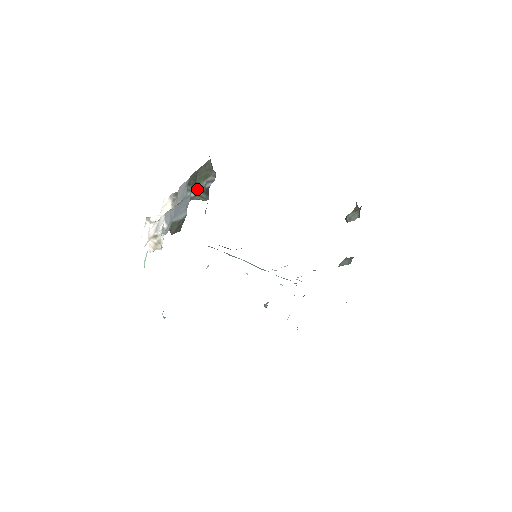
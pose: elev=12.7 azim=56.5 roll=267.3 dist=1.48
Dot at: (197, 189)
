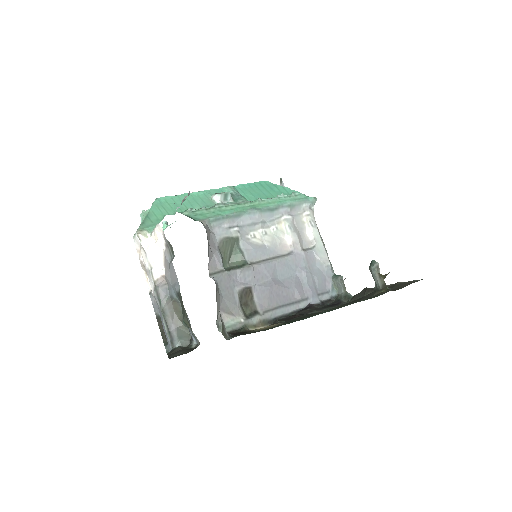
Dot at: occluded
